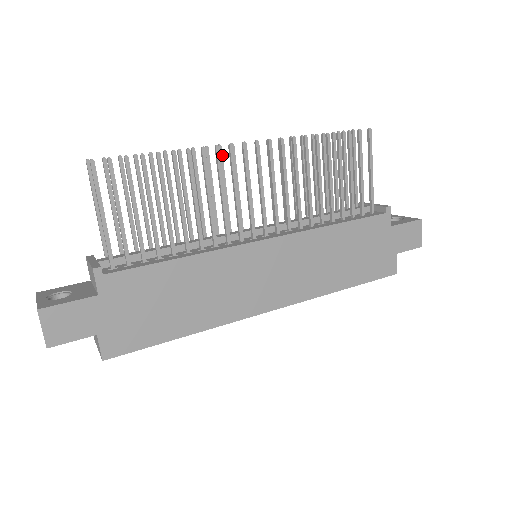
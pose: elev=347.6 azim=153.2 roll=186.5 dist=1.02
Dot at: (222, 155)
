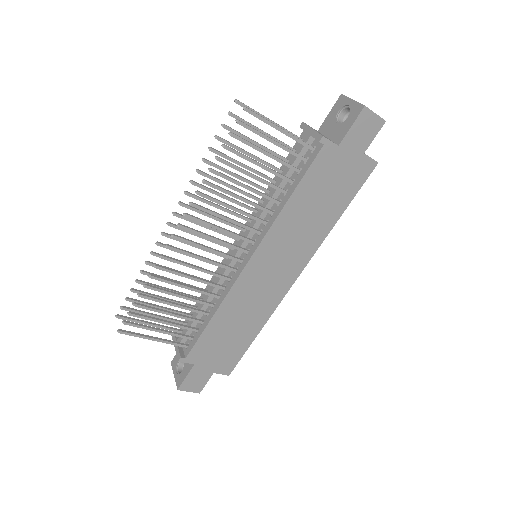
Dot at: (170, 236)
